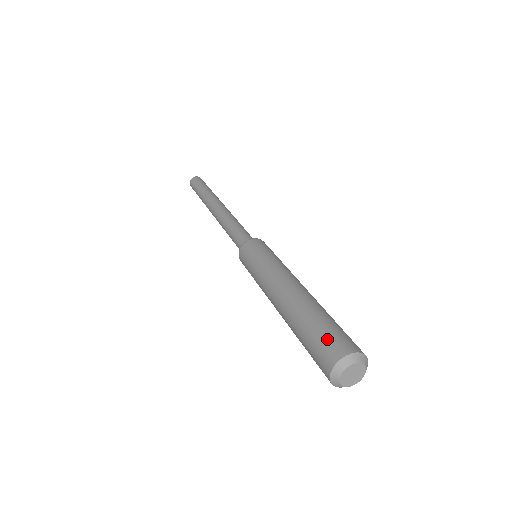
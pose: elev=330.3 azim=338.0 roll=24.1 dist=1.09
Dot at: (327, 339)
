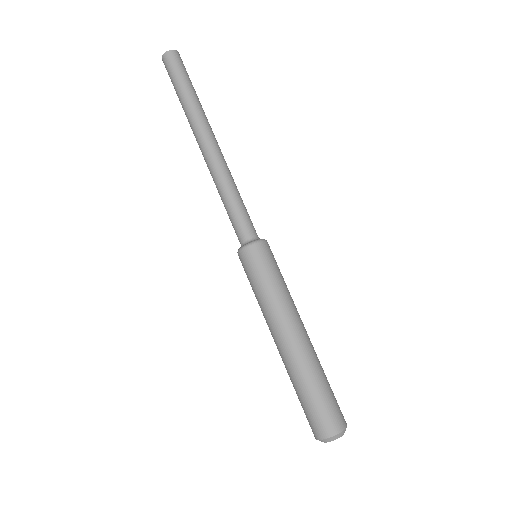
Dot at: (308, 418)
